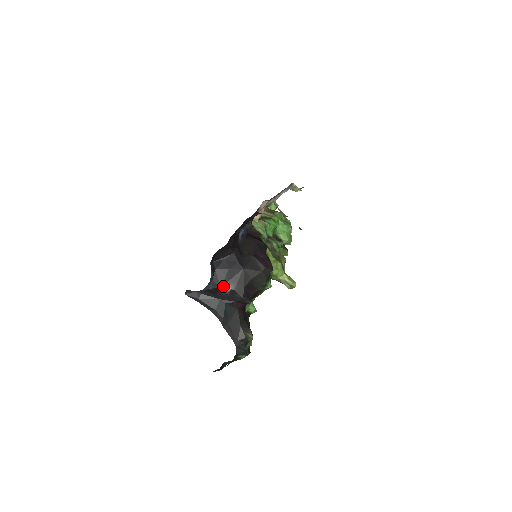
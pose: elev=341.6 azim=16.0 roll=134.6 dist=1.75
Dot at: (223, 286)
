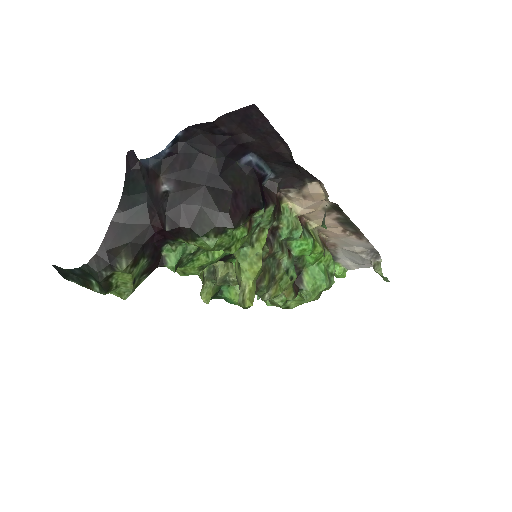
Dot at: (164, 178)
